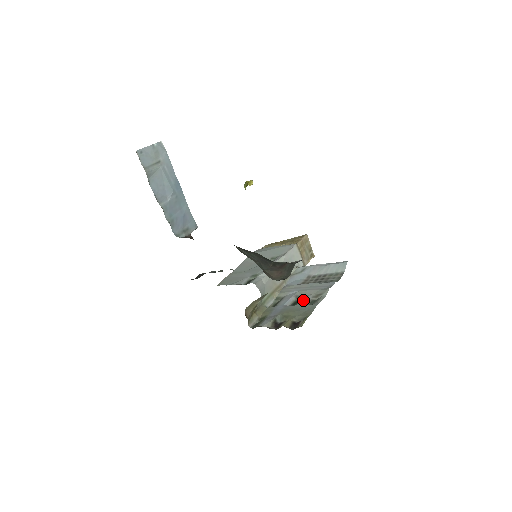
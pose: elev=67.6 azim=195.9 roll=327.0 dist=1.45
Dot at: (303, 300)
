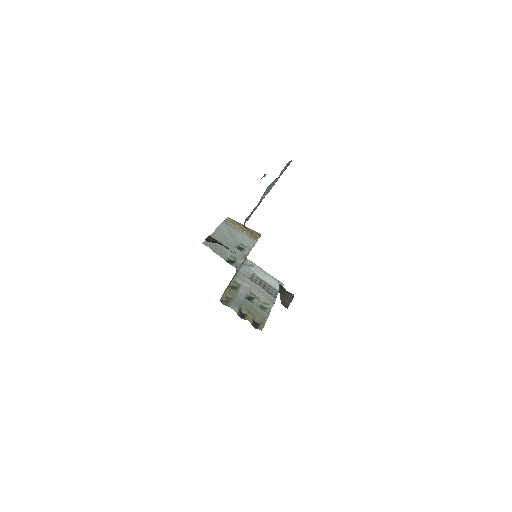
Dot at: (257, 302)
